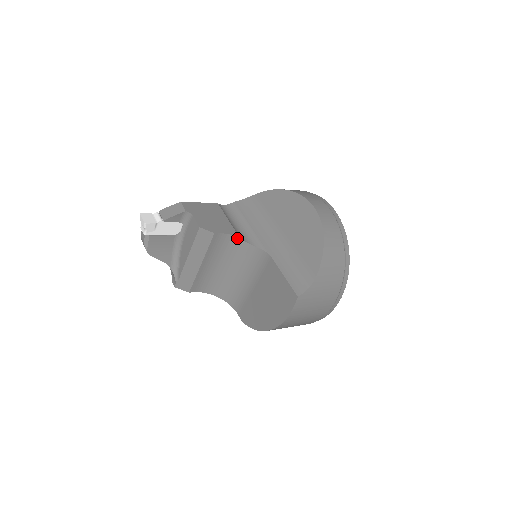
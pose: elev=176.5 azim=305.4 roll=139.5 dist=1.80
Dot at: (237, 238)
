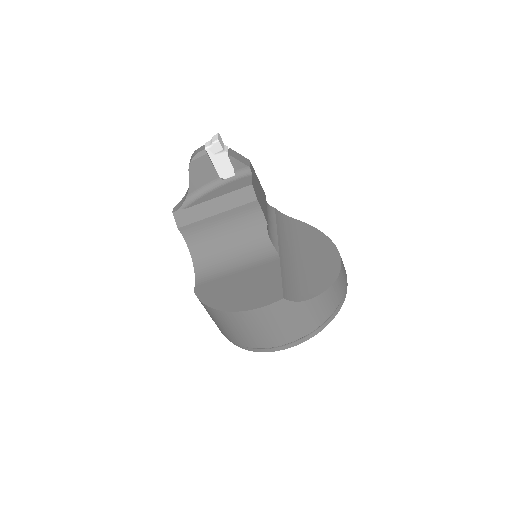
Dot at: (265, 223)
